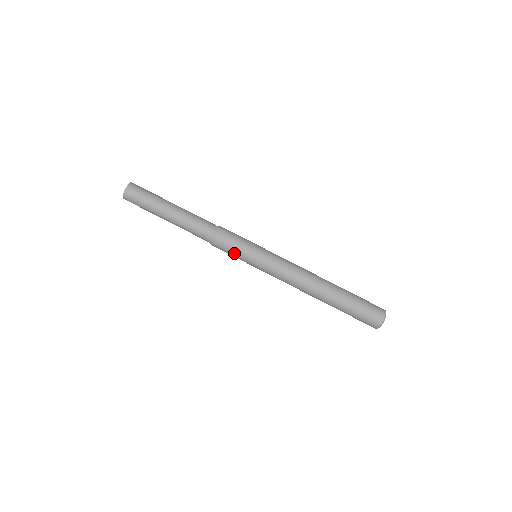
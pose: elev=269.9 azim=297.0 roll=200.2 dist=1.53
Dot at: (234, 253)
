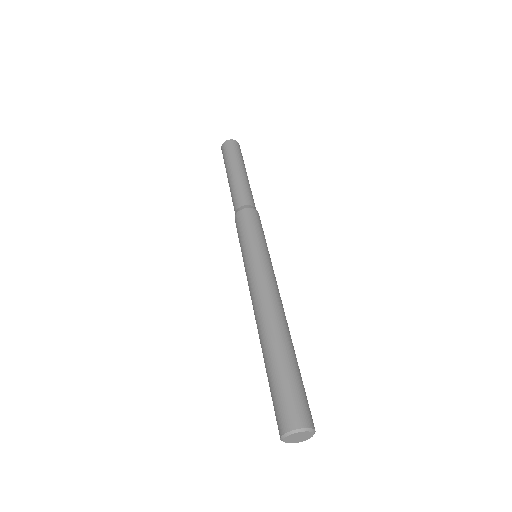
Dot at: (246, 229)
